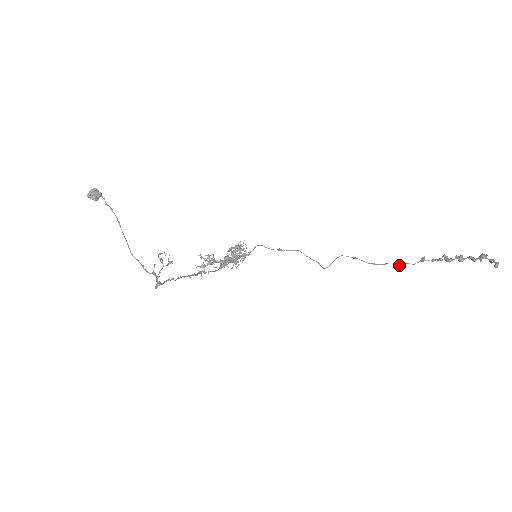
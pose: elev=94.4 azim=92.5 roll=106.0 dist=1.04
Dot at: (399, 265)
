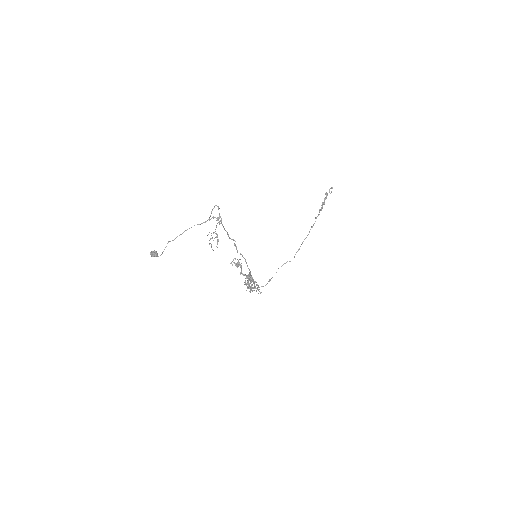
Dot at: occluded
